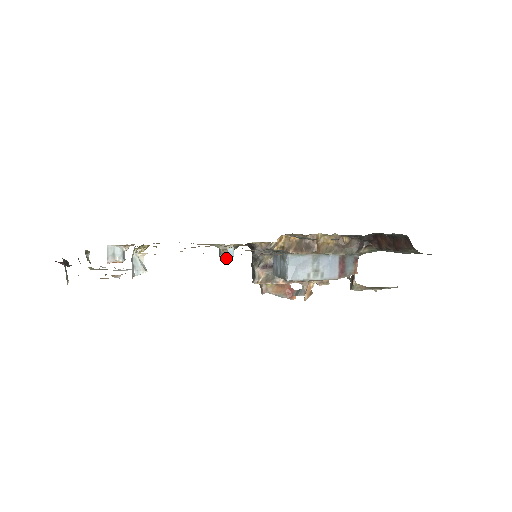
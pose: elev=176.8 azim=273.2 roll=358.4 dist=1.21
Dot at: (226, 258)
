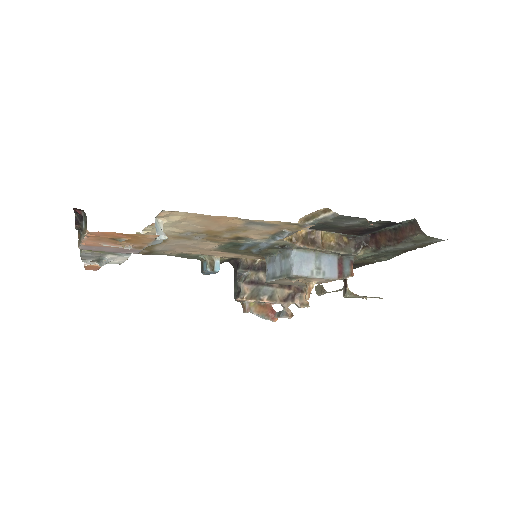
Dot at: (213, 270)
